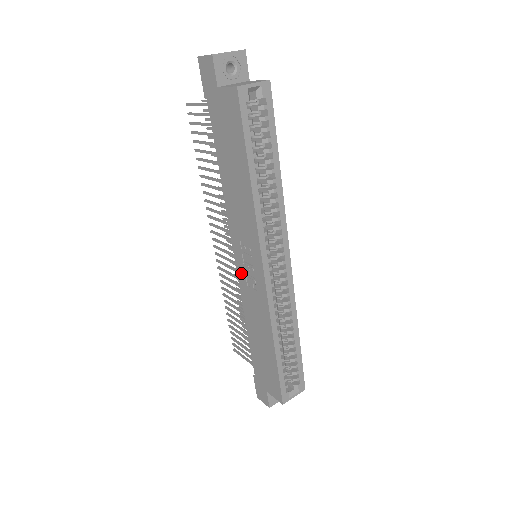
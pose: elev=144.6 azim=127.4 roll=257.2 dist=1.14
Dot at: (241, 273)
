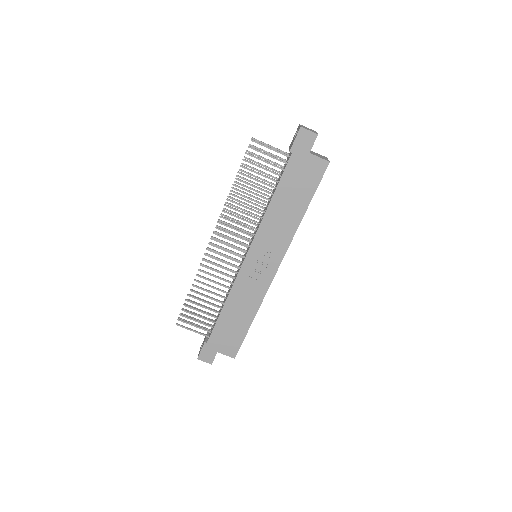
Dot at: (247, 267)
